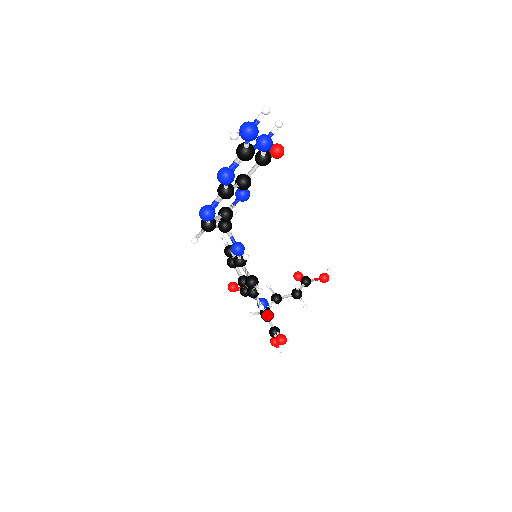
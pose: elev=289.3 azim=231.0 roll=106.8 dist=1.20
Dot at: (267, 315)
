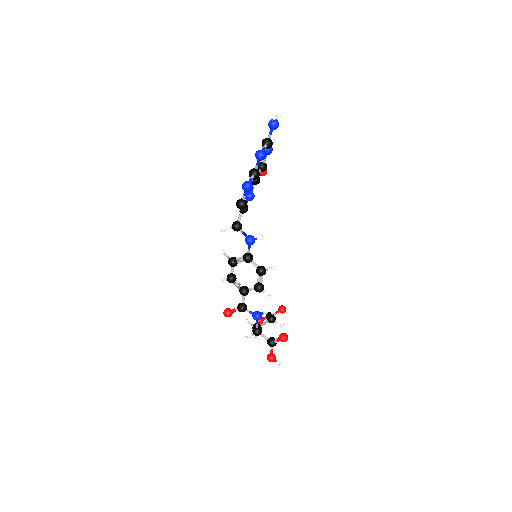
Dot at: (260, 331)
